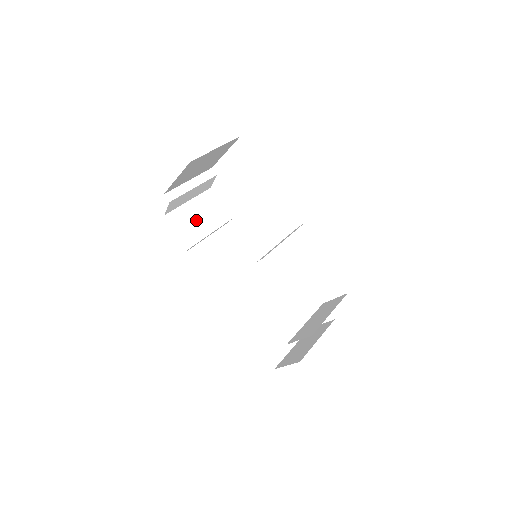
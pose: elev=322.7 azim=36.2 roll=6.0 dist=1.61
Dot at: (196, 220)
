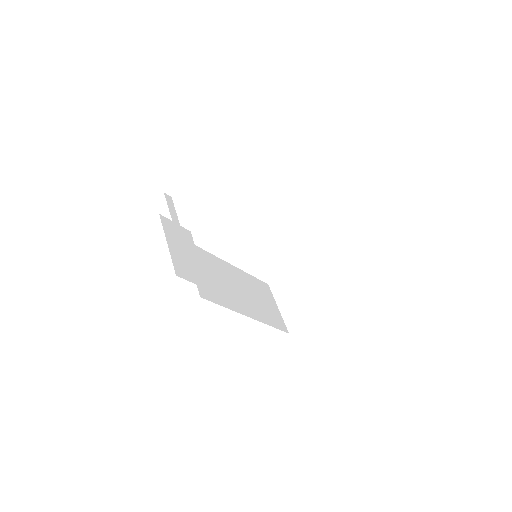
Dot at: (186, 258)
